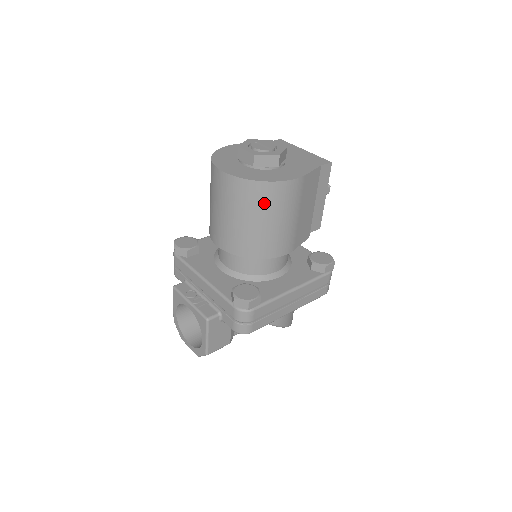
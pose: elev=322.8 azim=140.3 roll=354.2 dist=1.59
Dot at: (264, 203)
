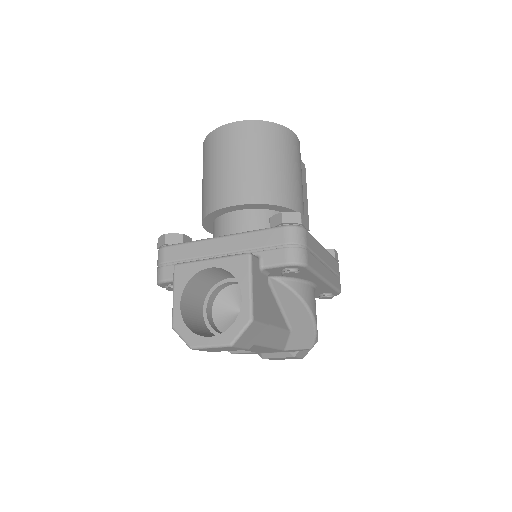
Dot at: (279, 144)
